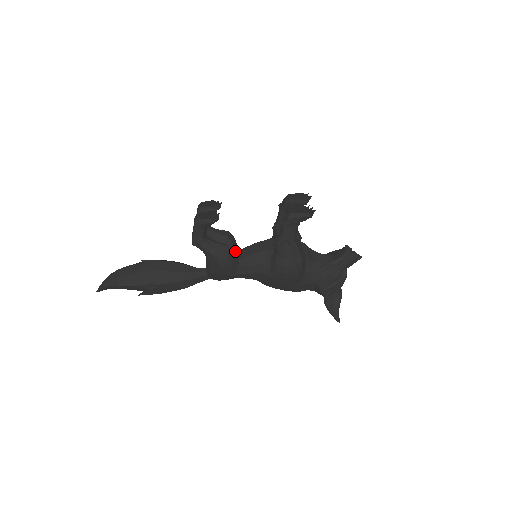
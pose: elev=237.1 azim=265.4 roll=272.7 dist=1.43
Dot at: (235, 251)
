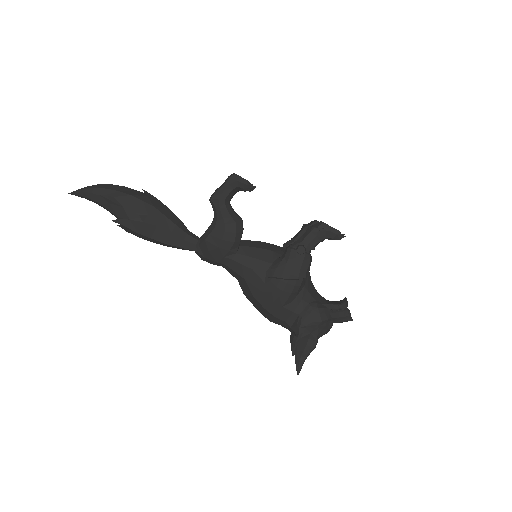
Dot at: occluded
